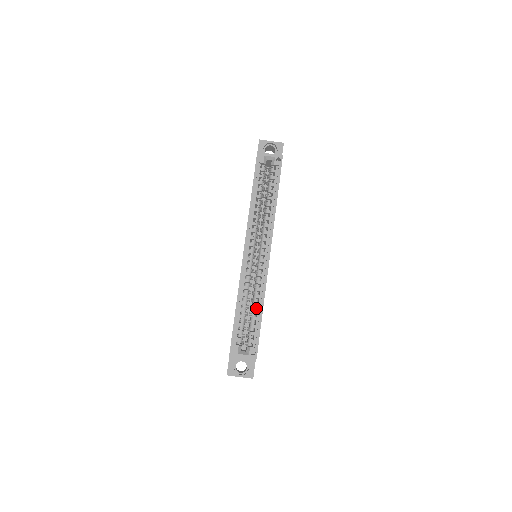
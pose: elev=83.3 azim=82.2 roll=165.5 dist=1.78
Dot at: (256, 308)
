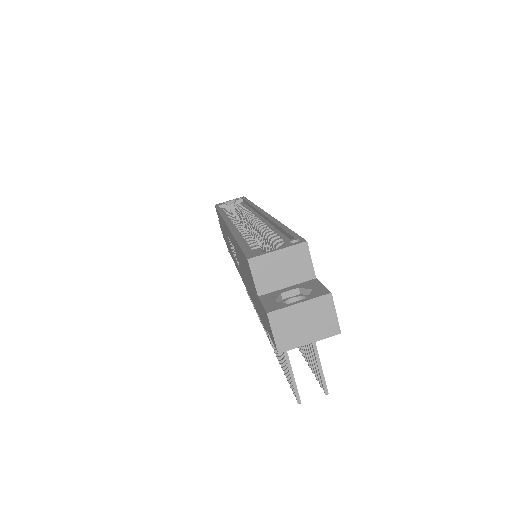
Dot at: occluded
